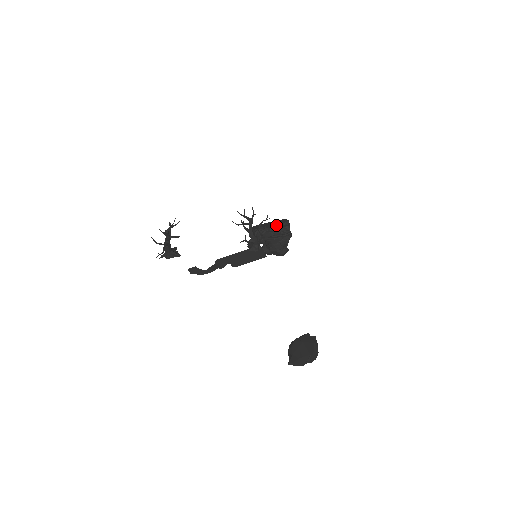
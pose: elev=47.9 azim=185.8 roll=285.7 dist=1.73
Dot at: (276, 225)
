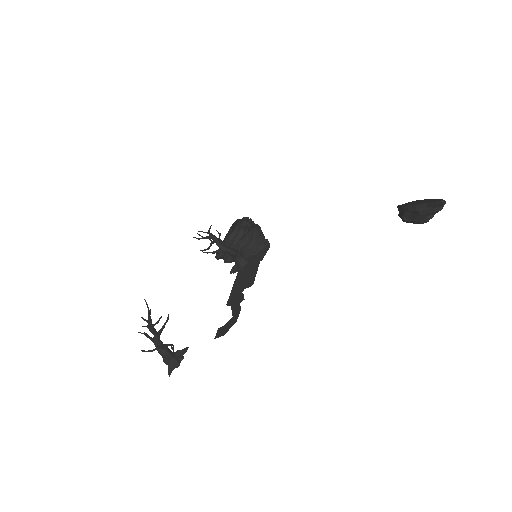
Dot at: (234, 226)
